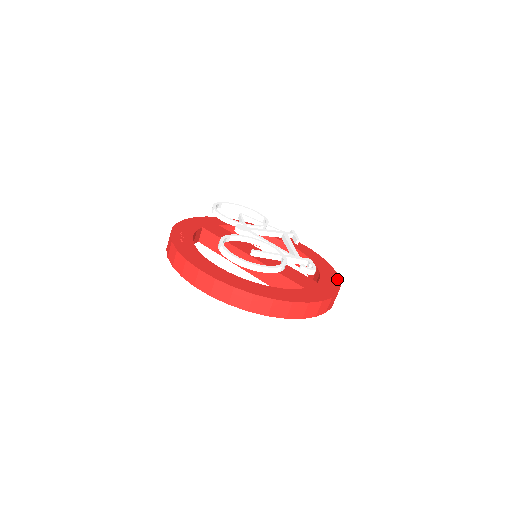
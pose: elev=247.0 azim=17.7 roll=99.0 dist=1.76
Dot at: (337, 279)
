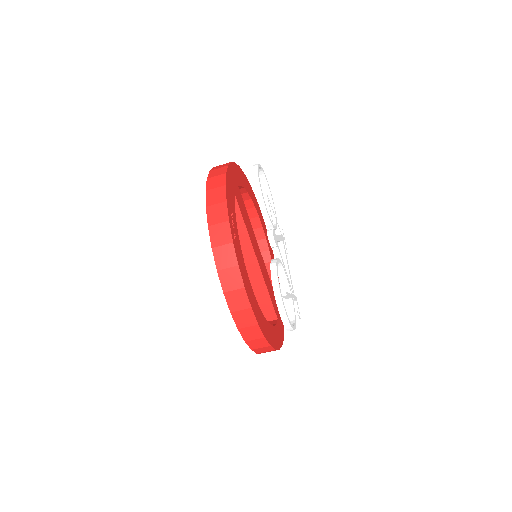
Dot at: occluded
